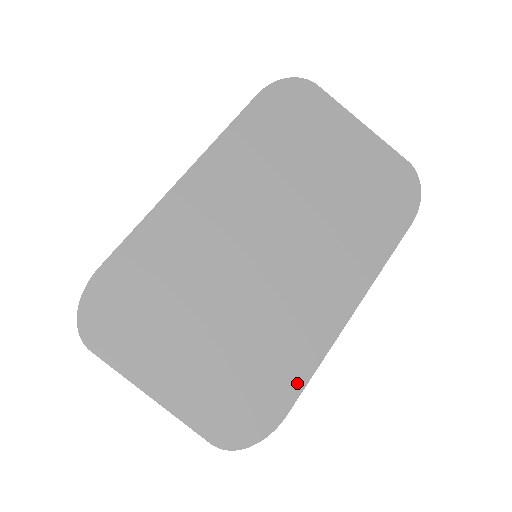
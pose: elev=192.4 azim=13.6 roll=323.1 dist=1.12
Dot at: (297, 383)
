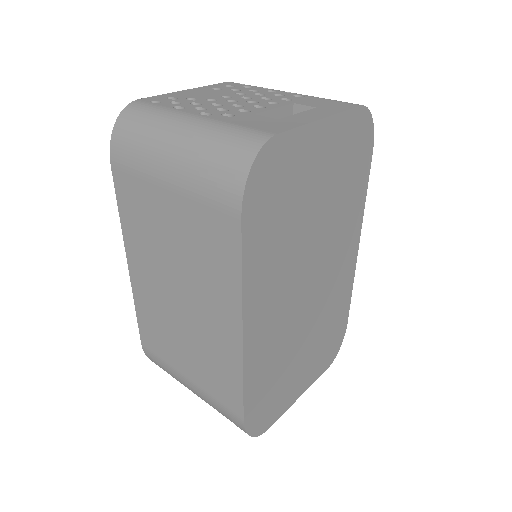
Dot at: (347, 309)
